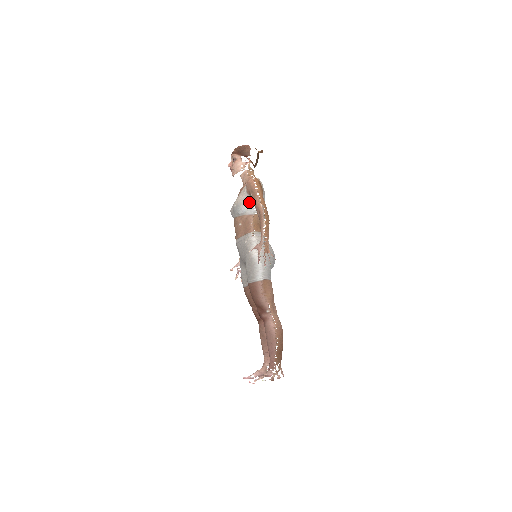
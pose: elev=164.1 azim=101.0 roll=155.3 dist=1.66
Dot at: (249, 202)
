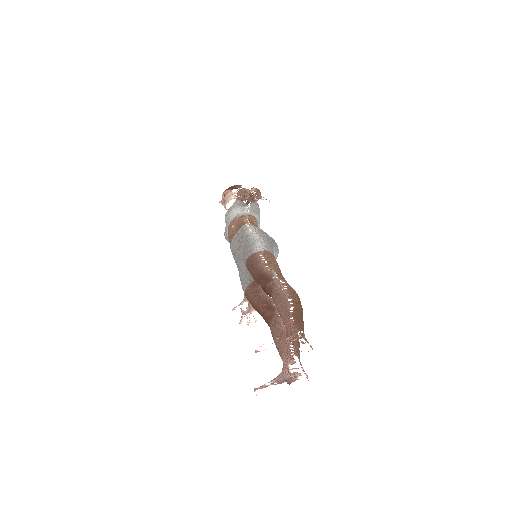
Dot at: (241, 206)
